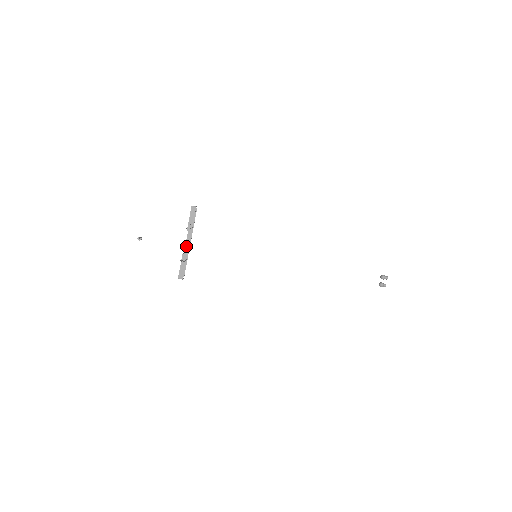
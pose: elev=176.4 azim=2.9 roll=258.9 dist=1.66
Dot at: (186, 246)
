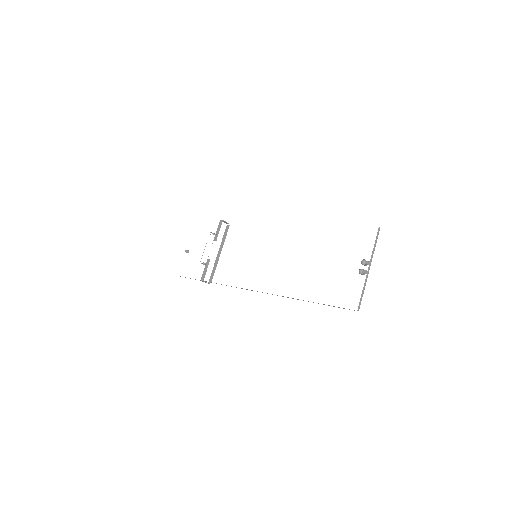
Dot at: (217, 257)
